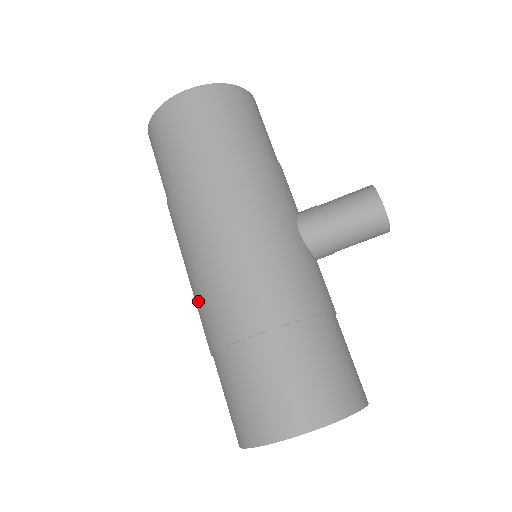
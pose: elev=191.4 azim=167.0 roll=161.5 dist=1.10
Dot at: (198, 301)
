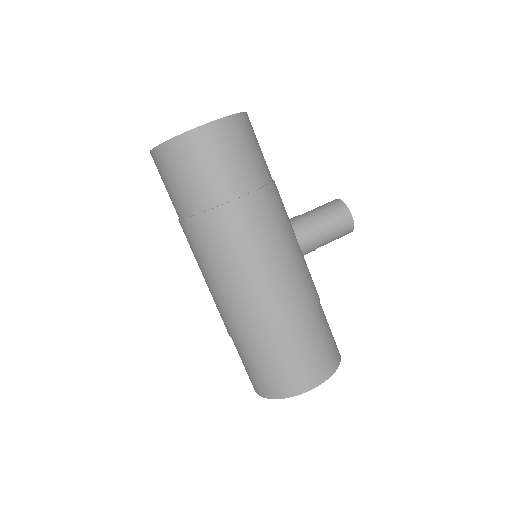
Dot at: (228, 304)
